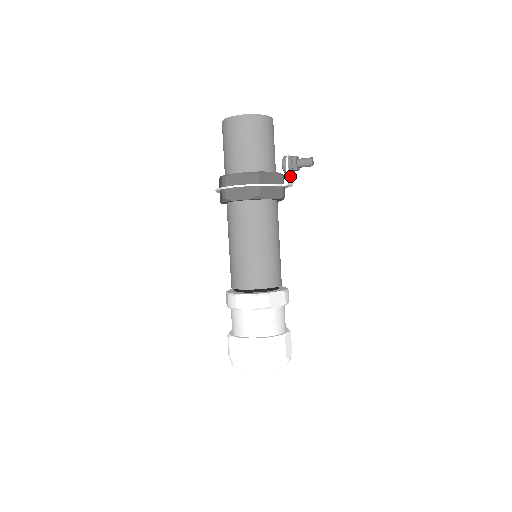
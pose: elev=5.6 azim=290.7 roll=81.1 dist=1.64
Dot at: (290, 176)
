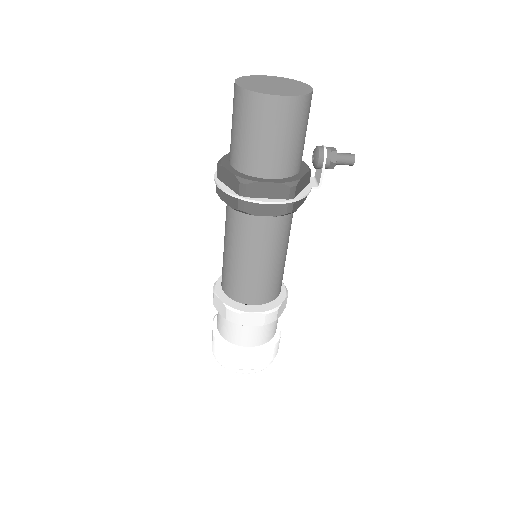
Dot at: (320, 173)
